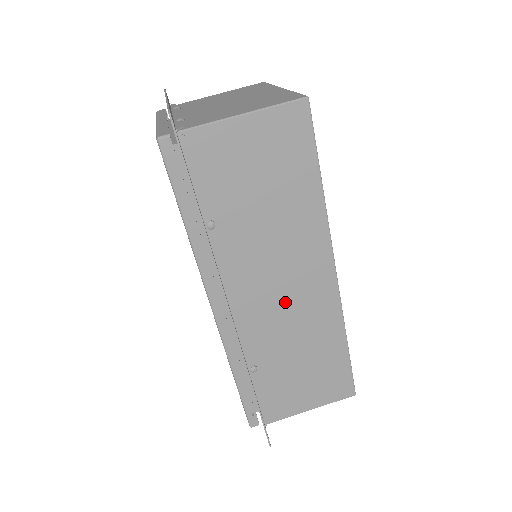
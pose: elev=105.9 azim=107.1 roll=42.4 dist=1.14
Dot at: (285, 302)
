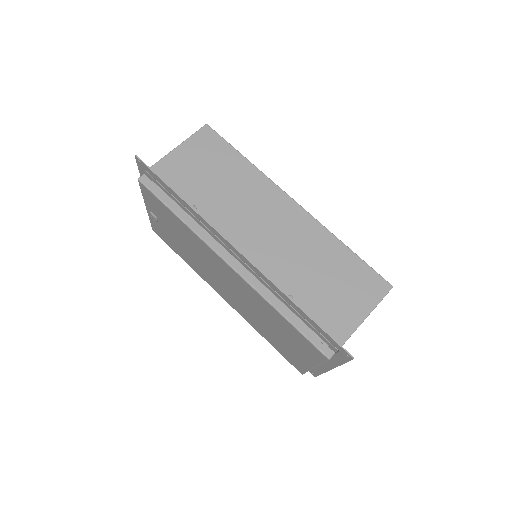
Dot at: (276, 236)
